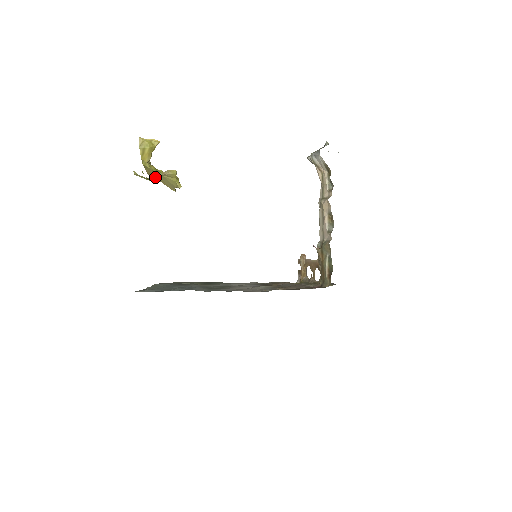
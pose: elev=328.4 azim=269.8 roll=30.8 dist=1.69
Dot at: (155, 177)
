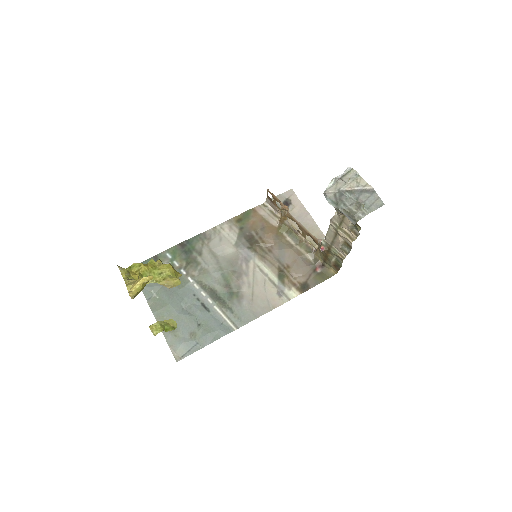
Dot at: occluded
